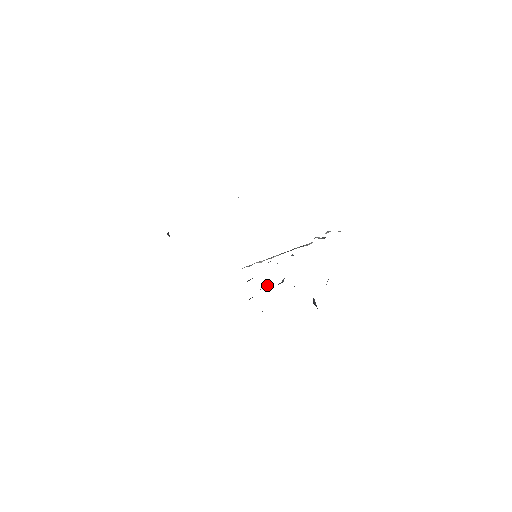
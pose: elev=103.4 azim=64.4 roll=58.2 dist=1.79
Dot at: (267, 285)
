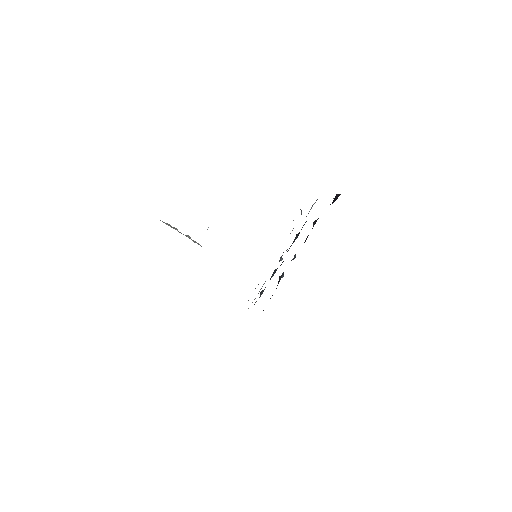
Dot at: (283, 273)
